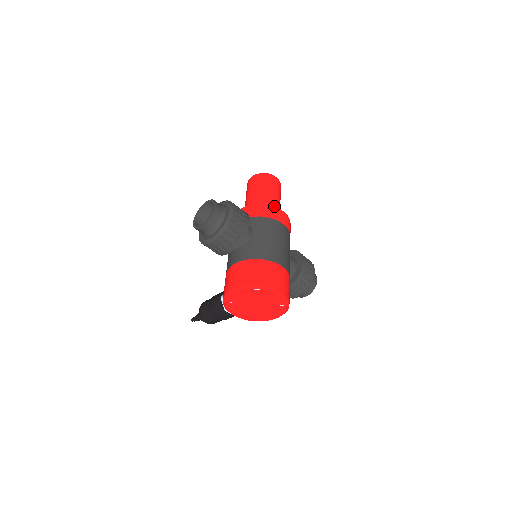
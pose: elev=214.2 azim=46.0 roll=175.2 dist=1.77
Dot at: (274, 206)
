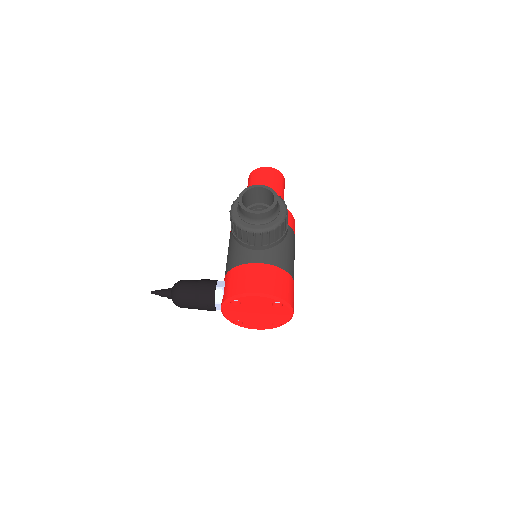
Dot at: occluded
